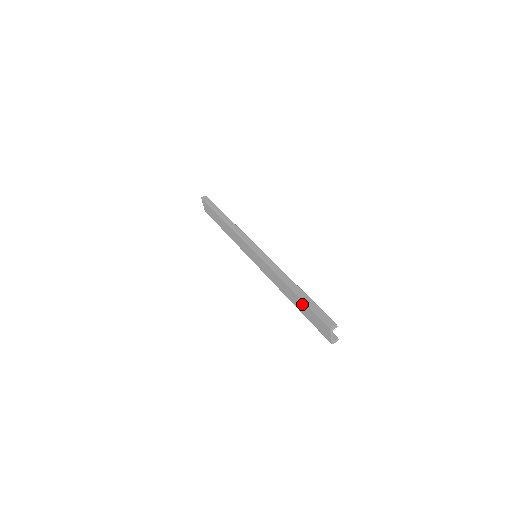
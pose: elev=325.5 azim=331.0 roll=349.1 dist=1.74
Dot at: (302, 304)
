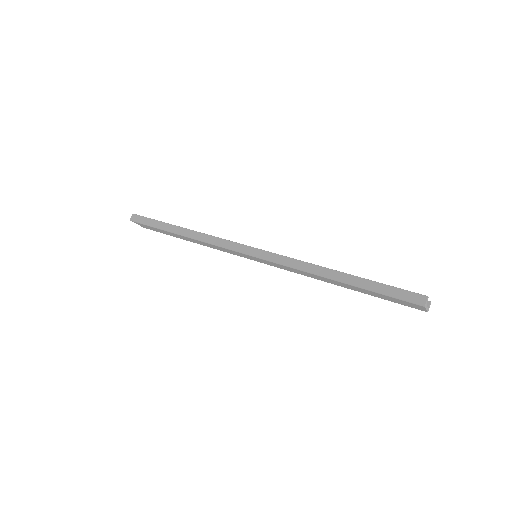
Dot at: (363, 290)
